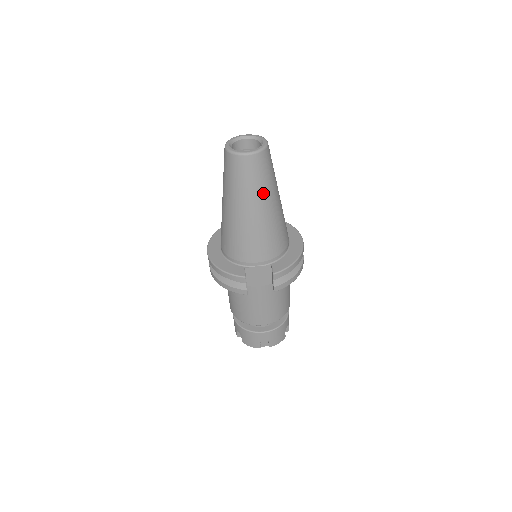
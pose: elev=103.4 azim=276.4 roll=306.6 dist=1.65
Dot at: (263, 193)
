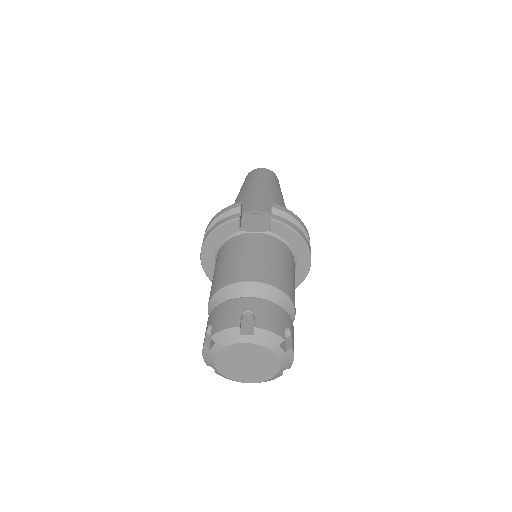
Dot at: (270, 183)
